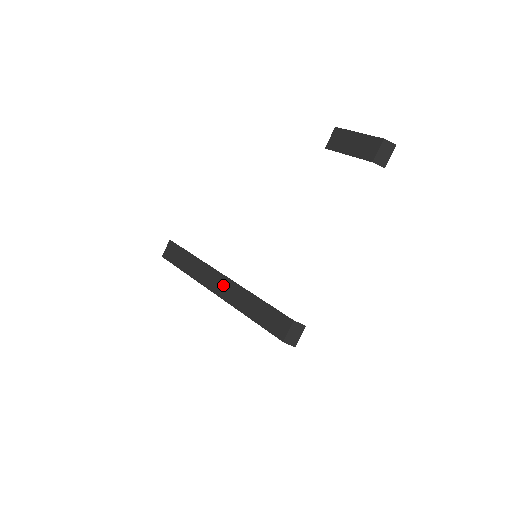
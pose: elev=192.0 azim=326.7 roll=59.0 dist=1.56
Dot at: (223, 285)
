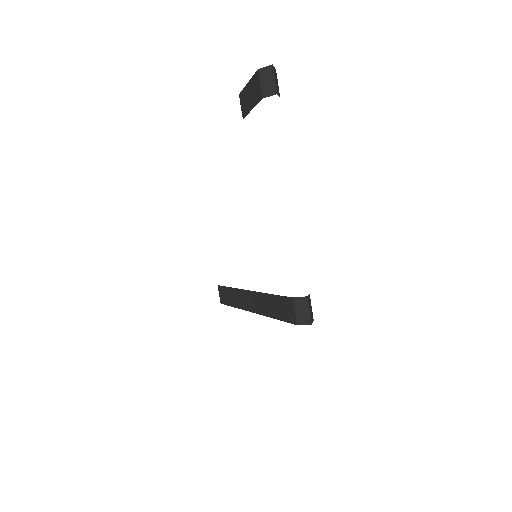
Dot at: (250, 300)
